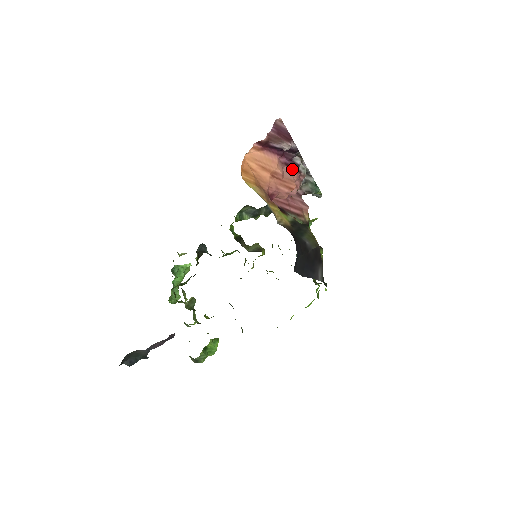
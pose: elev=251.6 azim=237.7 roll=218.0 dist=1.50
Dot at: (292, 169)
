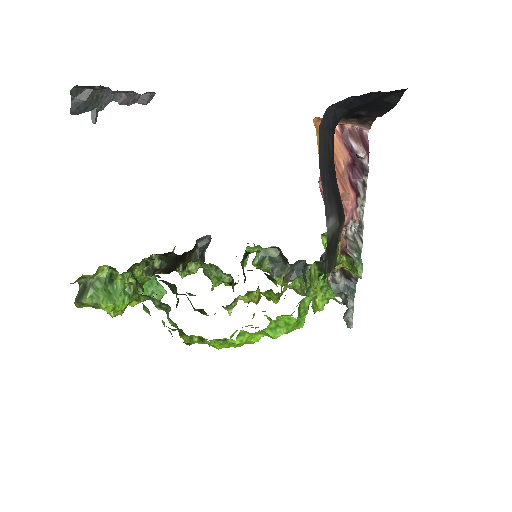
Dot at: (352, 189)
